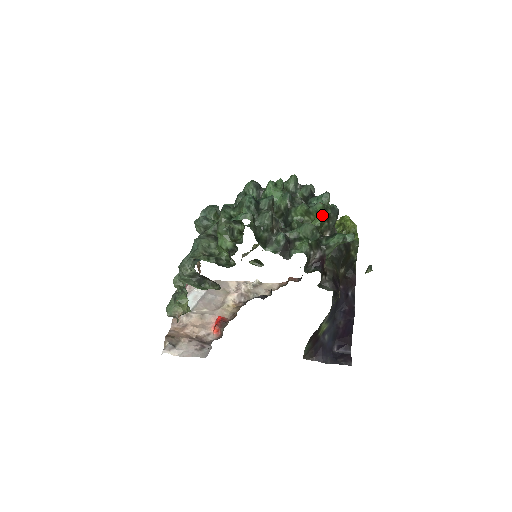
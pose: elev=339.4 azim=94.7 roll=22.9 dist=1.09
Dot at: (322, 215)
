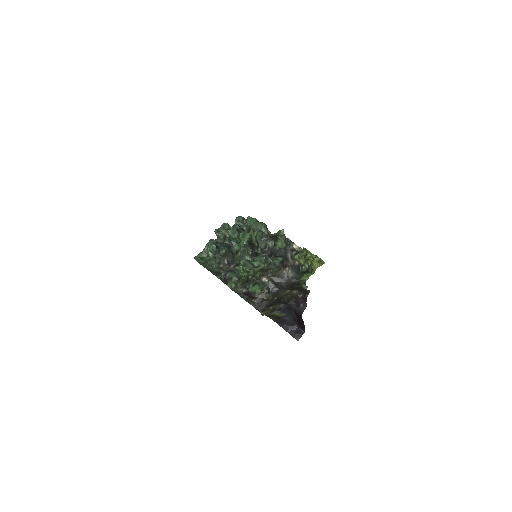
Dot at: (245, 274)
